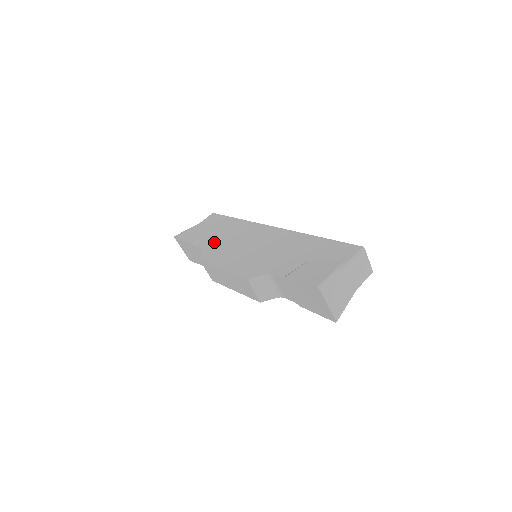
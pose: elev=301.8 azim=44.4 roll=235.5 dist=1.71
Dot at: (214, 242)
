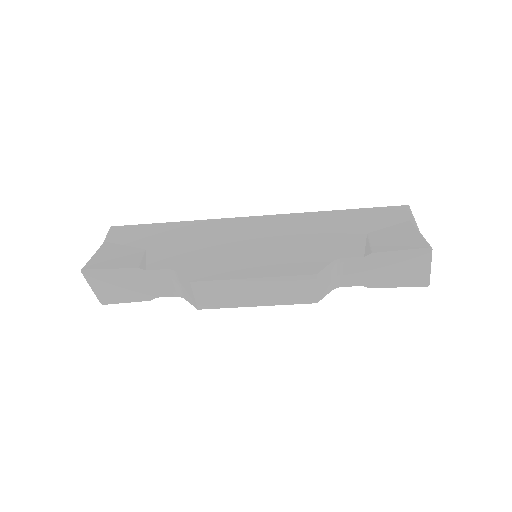
Dot at: (180, 255)
